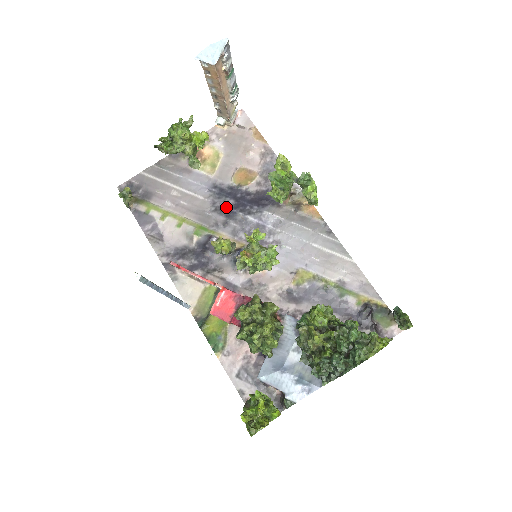
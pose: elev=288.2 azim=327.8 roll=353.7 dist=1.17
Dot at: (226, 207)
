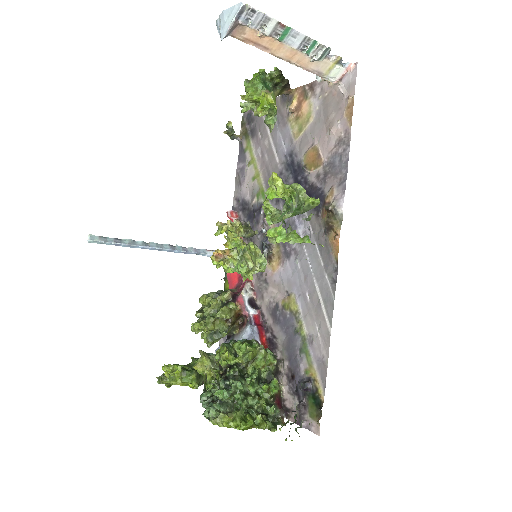
Dot at: occluded
